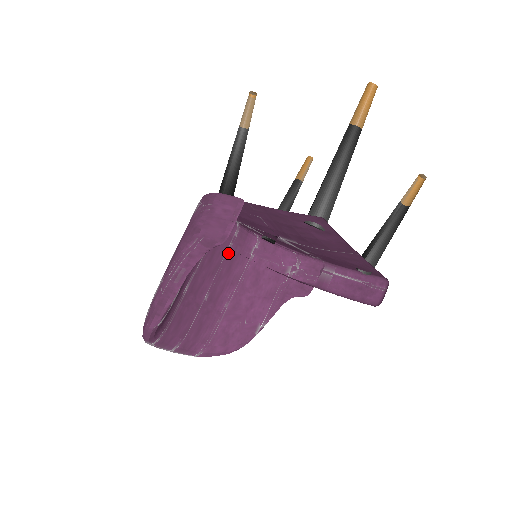
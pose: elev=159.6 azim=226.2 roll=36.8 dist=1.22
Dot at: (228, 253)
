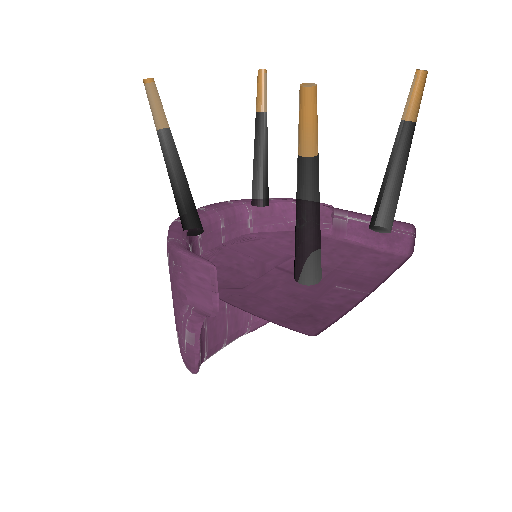
Dot at: occluded
